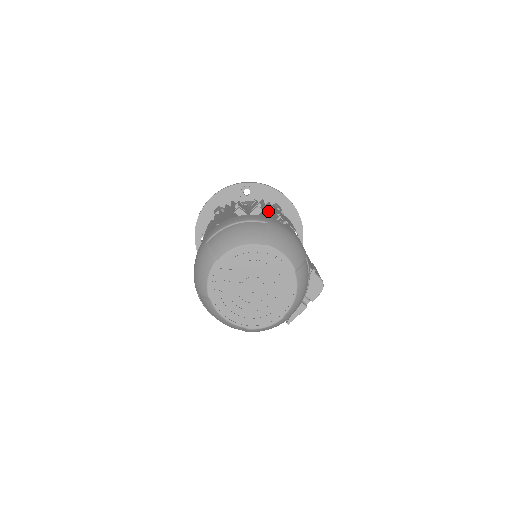
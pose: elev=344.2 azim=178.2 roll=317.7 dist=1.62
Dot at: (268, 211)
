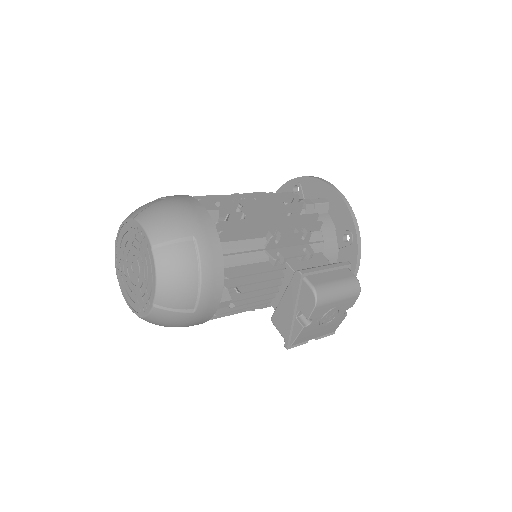
Dot at: occluded
